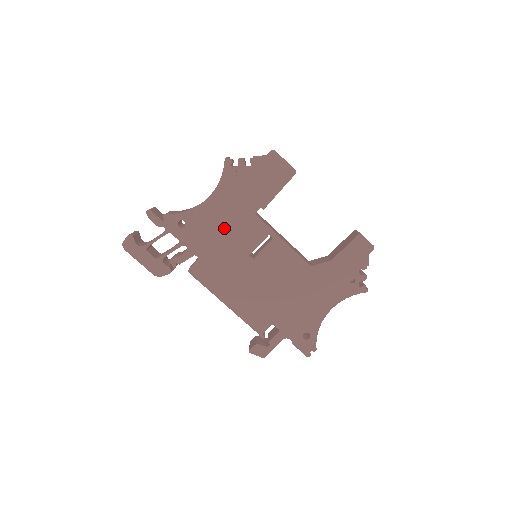
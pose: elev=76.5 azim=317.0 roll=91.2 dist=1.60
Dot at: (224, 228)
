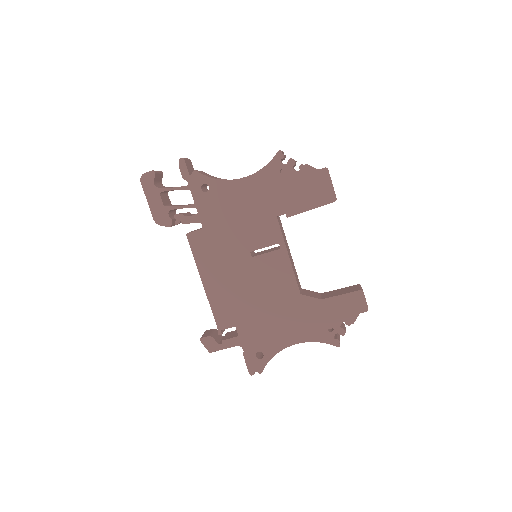
Dot at: (241, 214)
